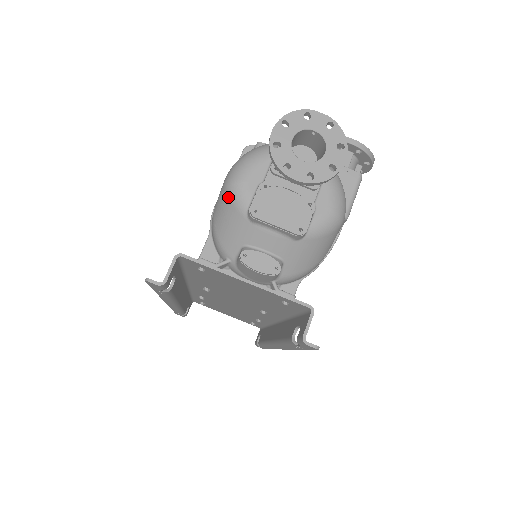
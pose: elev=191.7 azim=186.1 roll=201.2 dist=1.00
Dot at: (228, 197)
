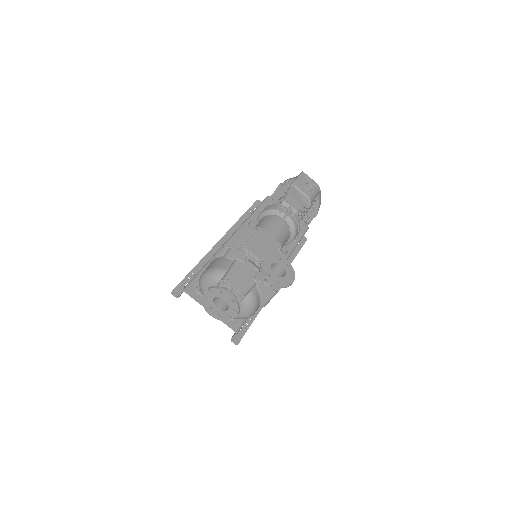
Dot at: occluded
